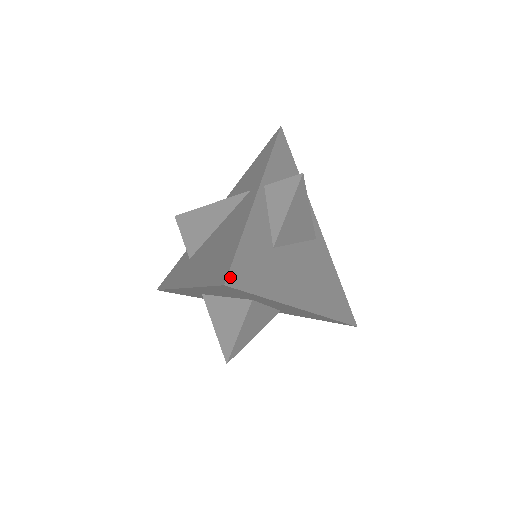
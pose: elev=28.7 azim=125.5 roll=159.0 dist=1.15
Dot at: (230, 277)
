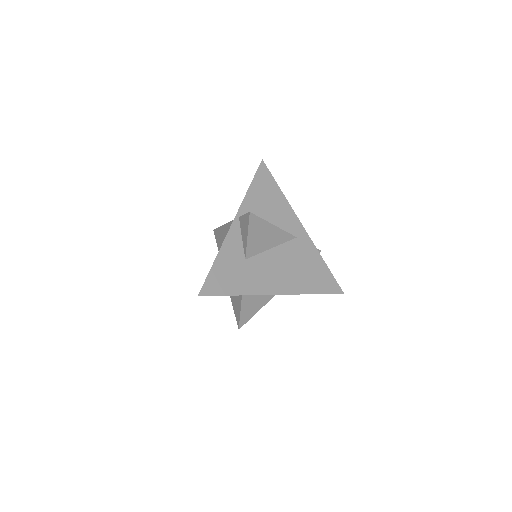
Dot at: (203, 290)
